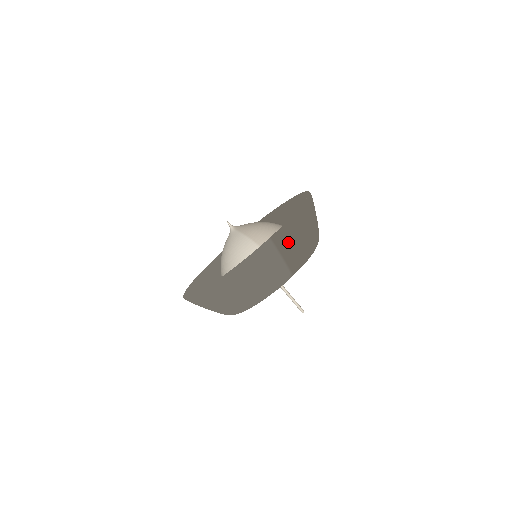
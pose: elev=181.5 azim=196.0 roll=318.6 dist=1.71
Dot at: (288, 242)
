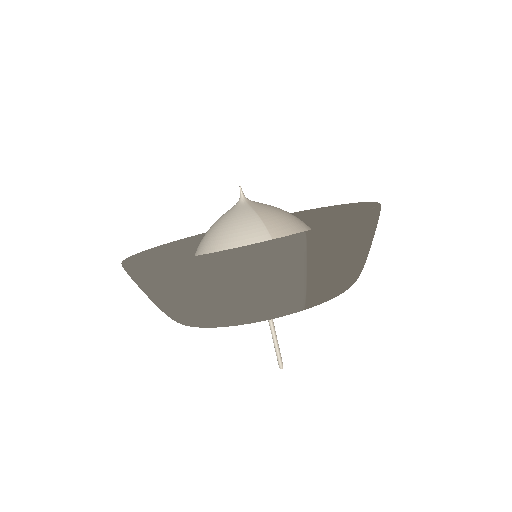
Dot at: (327, 253)
